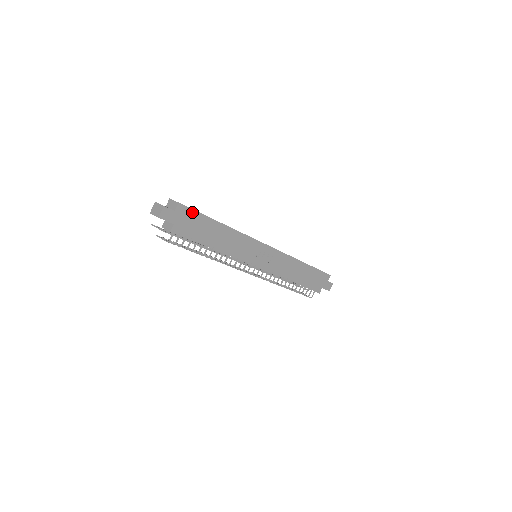
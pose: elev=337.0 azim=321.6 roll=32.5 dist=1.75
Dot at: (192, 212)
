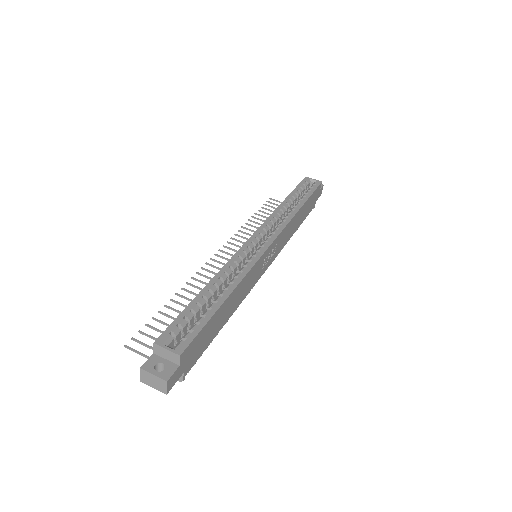
Dot at: (196, 338)
